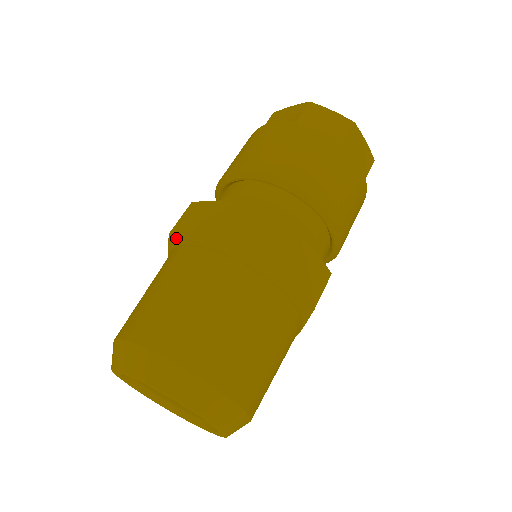
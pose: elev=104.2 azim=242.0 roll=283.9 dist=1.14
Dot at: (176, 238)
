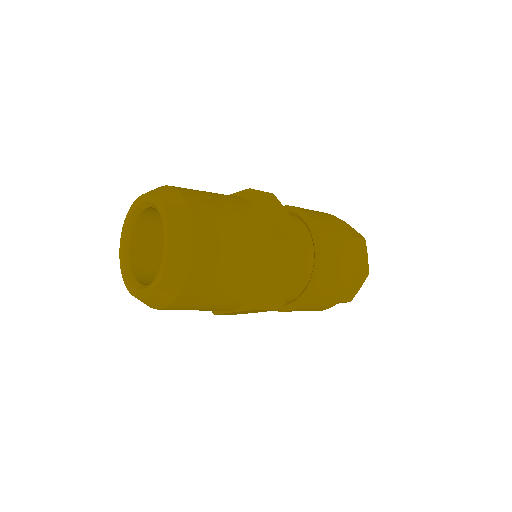
Dot at: (251, 194)
